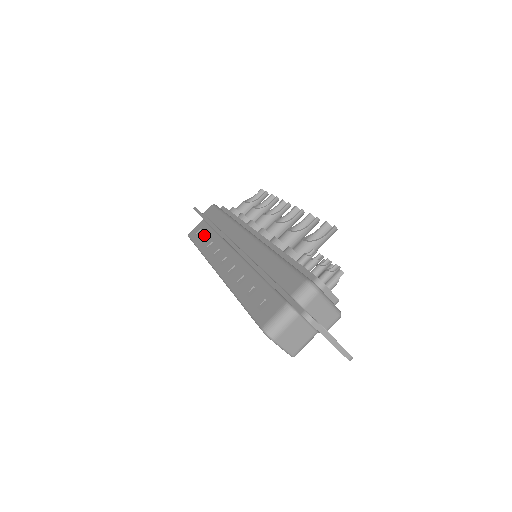
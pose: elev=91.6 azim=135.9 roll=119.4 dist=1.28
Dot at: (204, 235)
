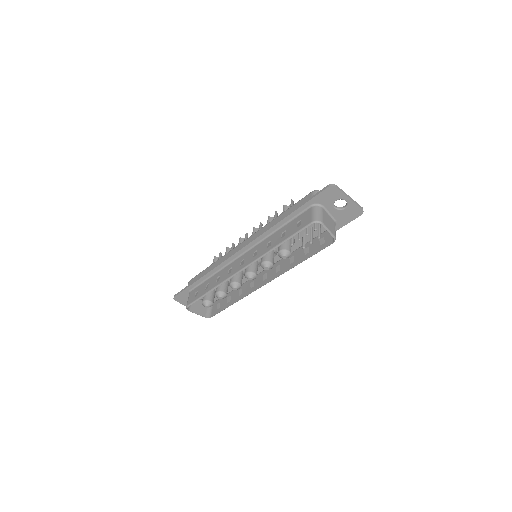
Dot at: (204, 287)
